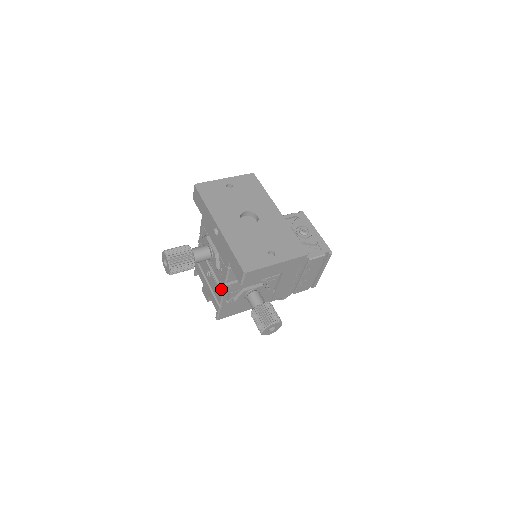
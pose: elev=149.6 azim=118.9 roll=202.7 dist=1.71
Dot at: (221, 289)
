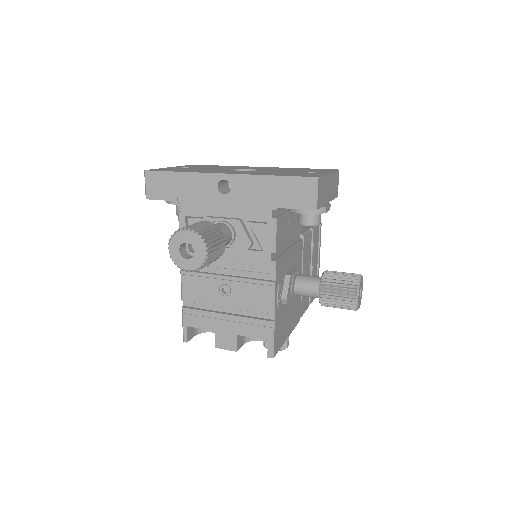
Dot at: (266, 281)
